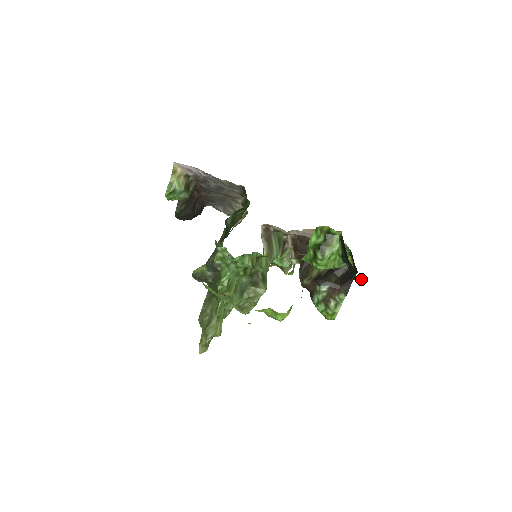
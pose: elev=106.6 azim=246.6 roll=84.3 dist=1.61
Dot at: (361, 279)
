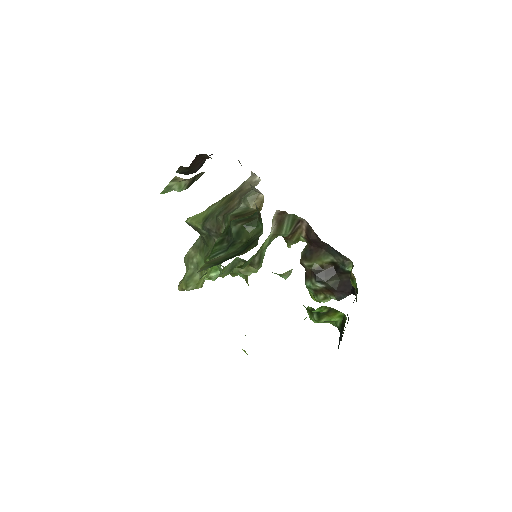
Dot at: occluded
